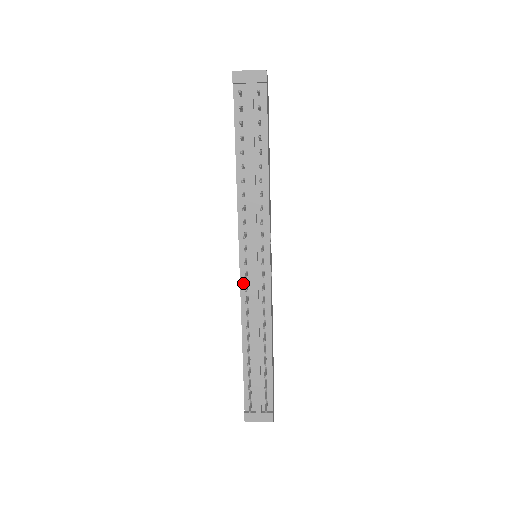
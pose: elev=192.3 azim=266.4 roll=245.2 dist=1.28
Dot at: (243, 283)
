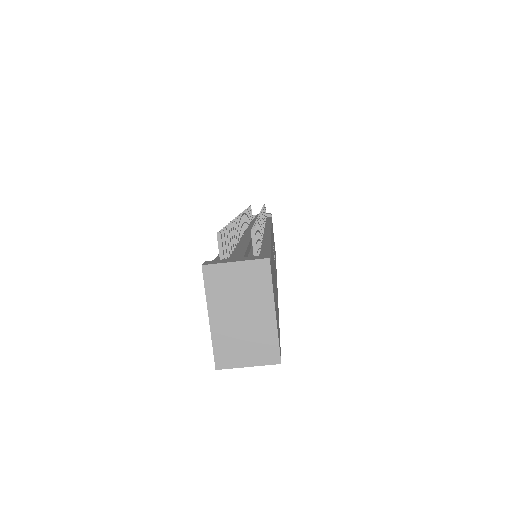
Dot at: occluded
